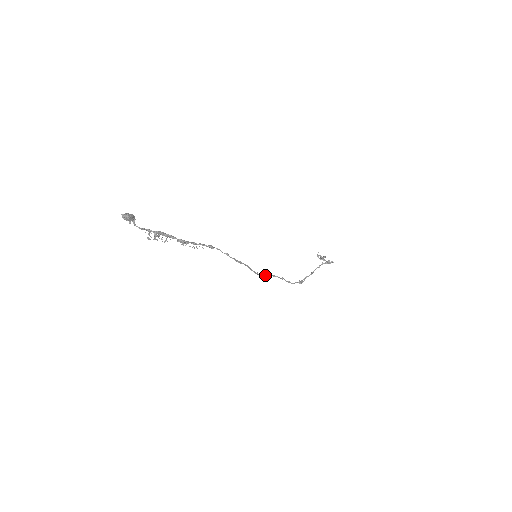
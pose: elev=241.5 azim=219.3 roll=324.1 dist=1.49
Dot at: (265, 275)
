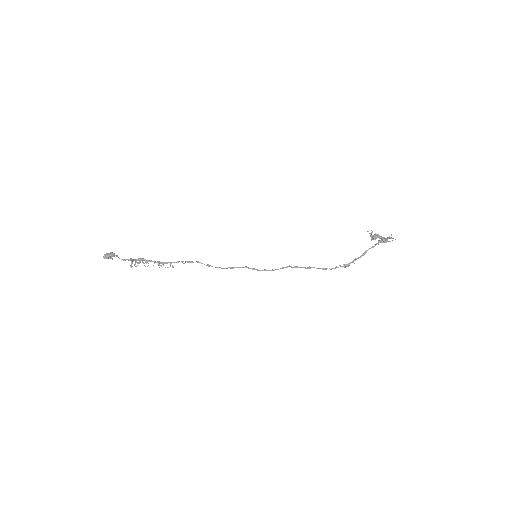
Dot at: (281, 268)
